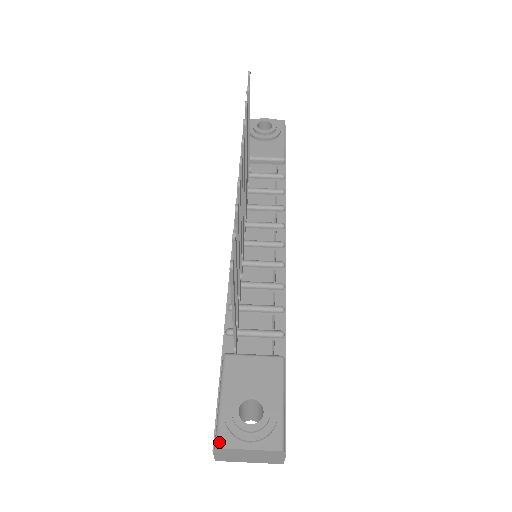
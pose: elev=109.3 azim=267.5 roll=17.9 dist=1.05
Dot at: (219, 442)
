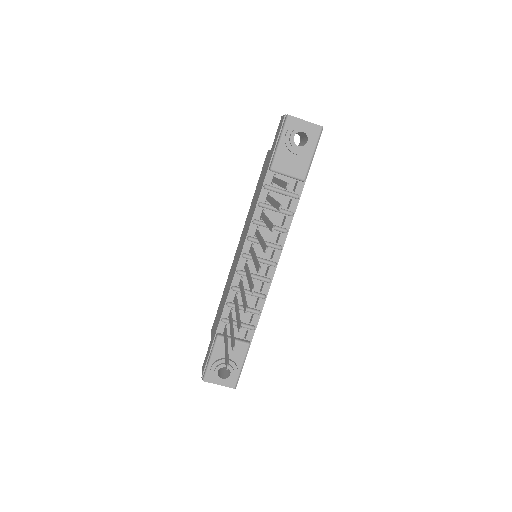
Dot at: (205, 379)
